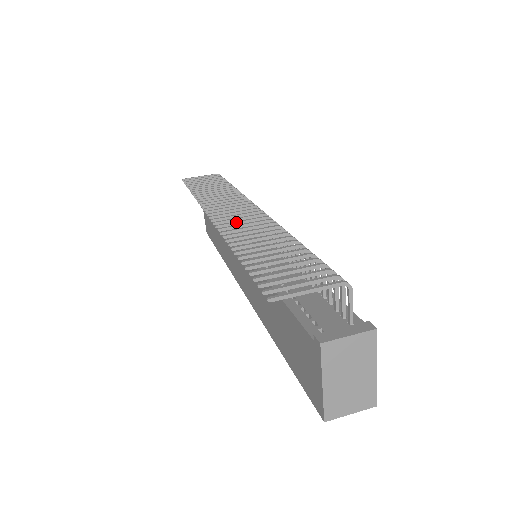
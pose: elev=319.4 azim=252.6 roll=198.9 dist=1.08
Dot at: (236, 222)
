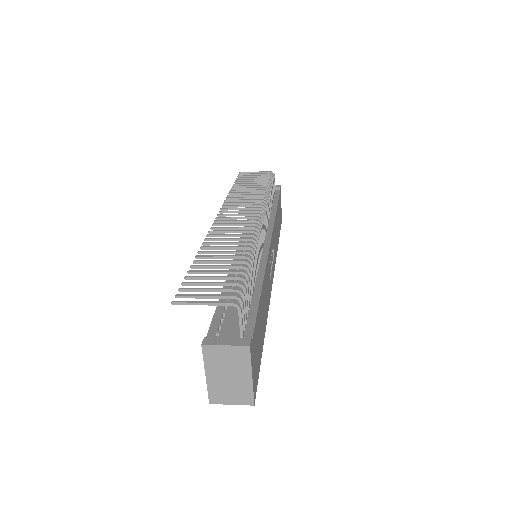
Dot at: (227, 227)
